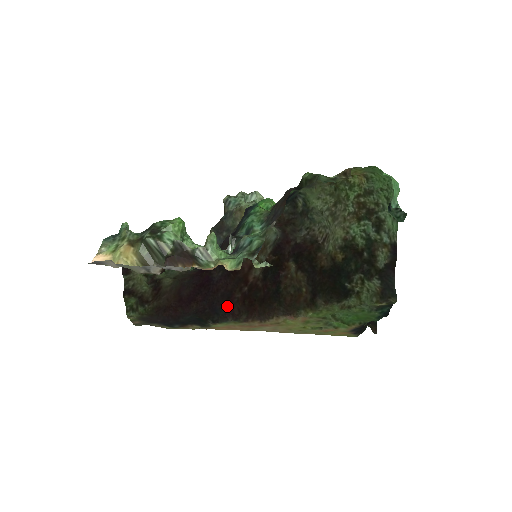
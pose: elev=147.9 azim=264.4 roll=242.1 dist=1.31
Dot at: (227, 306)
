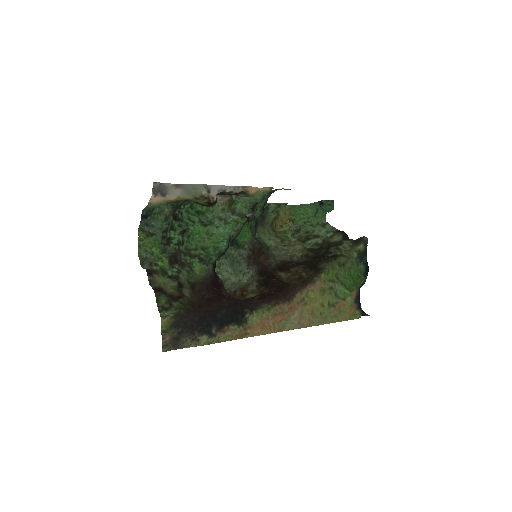
Dot at: (253, 301)
